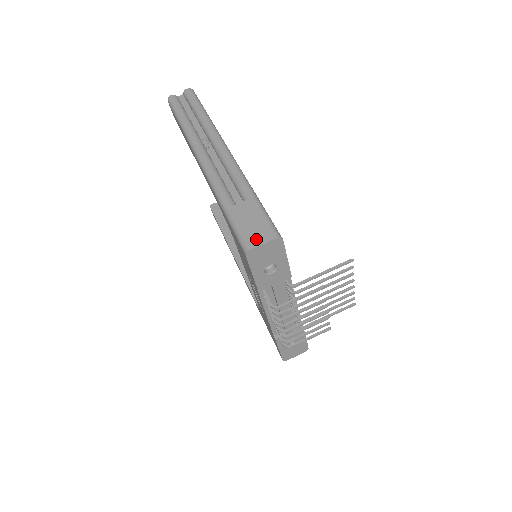
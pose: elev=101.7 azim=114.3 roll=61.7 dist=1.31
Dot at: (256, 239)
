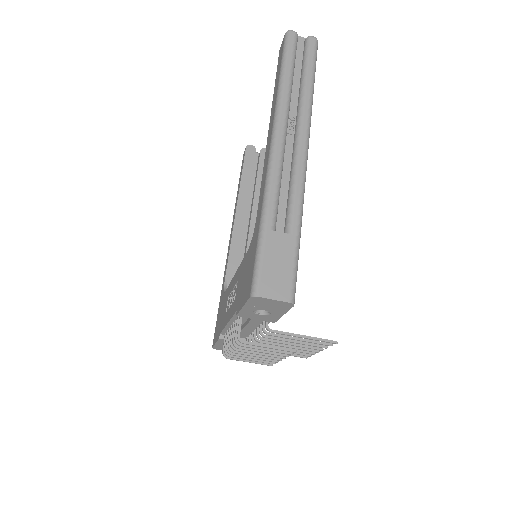
Dot at: (271, 289)
